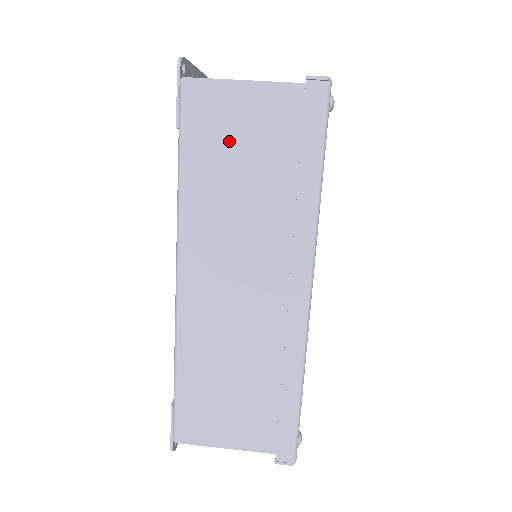
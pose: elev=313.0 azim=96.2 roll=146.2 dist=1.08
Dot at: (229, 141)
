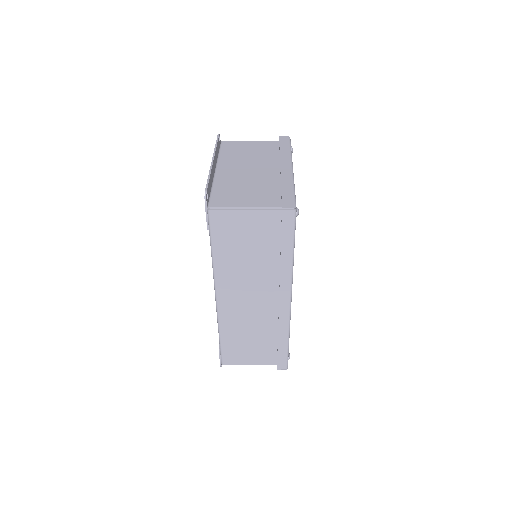
Dot at: (239, 237)
